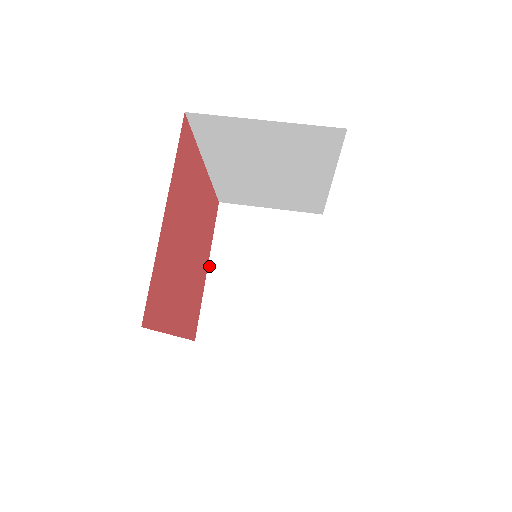
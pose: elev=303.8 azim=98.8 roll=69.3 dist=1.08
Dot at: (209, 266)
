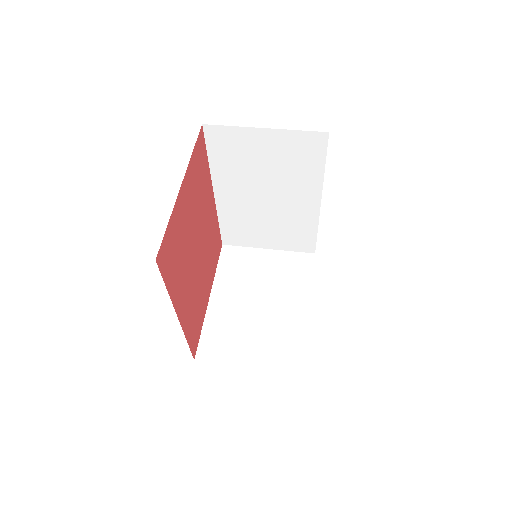
Dot at: (211, 295)
